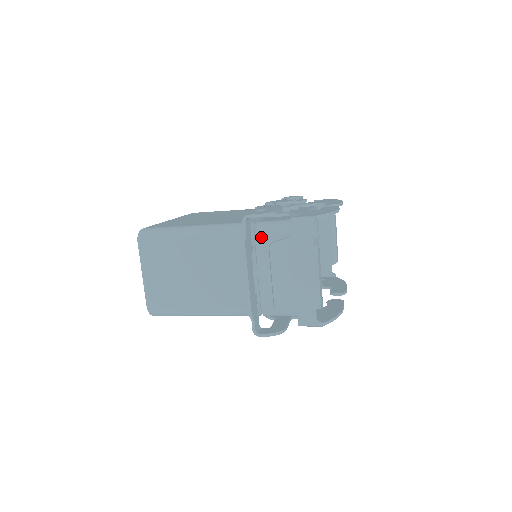
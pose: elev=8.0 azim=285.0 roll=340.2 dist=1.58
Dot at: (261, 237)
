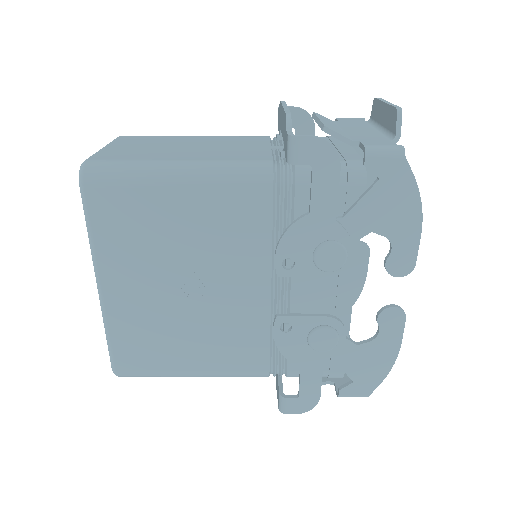
Dot at: occluded
